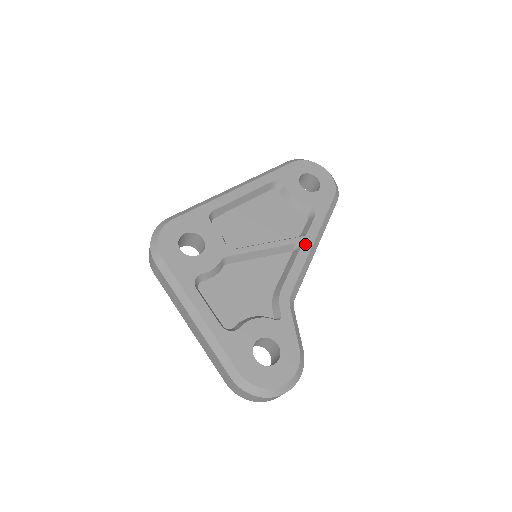
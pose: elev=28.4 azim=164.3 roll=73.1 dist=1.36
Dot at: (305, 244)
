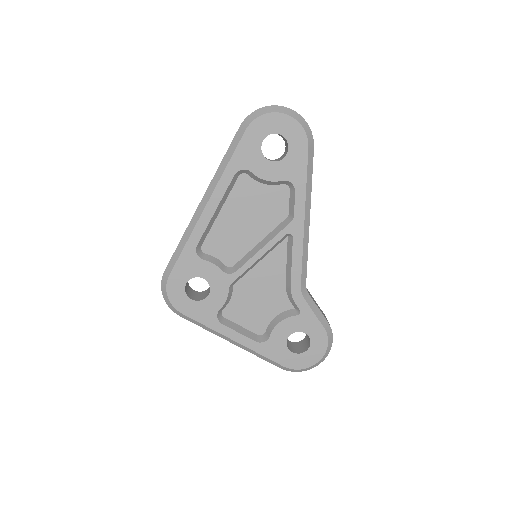
Dot at: (296, 229)
